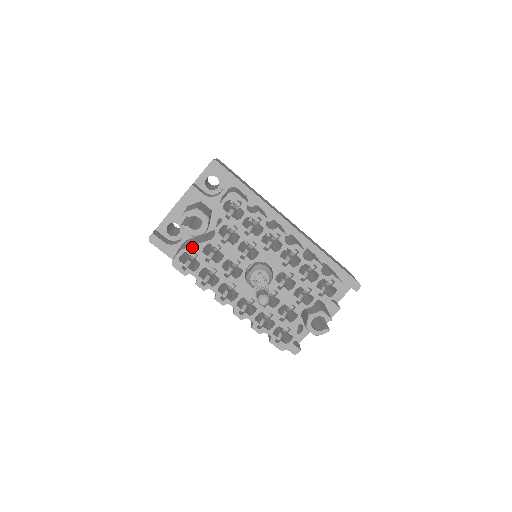
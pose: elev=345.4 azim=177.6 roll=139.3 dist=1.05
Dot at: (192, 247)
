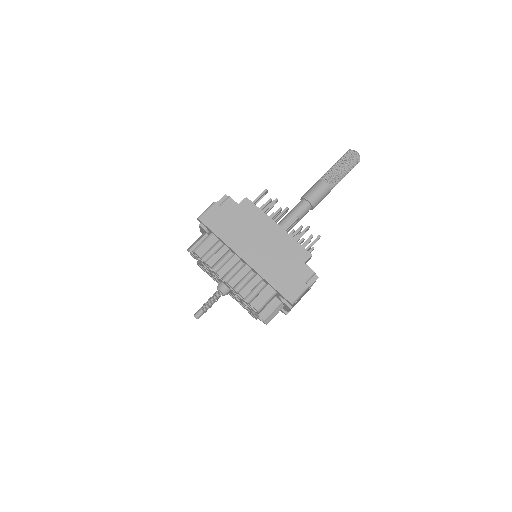
Dot at: (199, 263)
